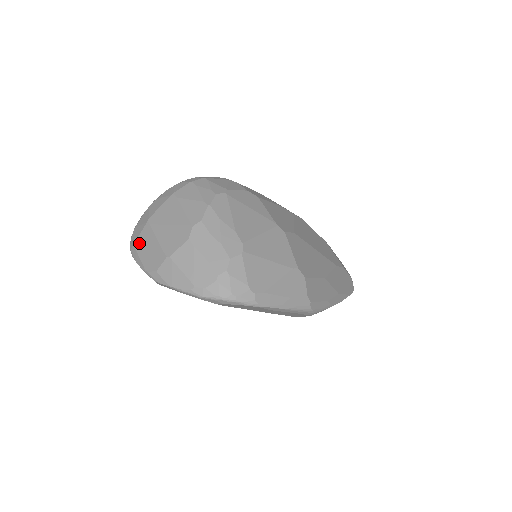
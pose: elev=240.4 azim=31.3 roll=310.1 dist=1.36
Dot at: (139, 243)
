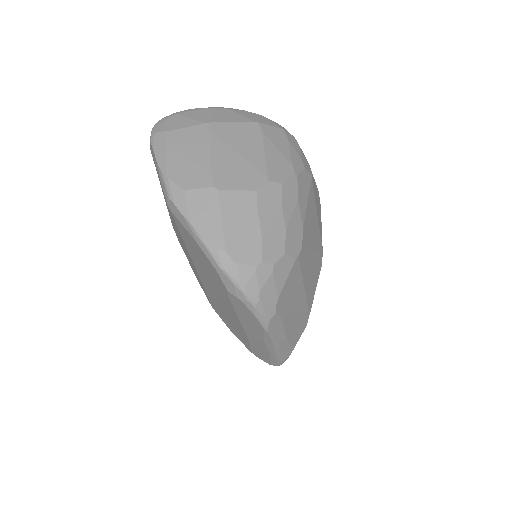
Dot at: (177, 136)
